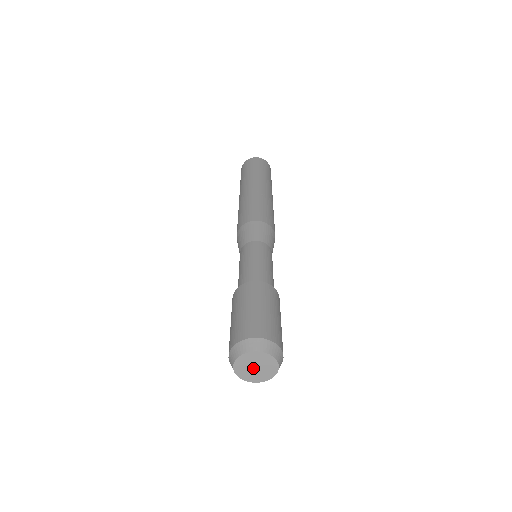
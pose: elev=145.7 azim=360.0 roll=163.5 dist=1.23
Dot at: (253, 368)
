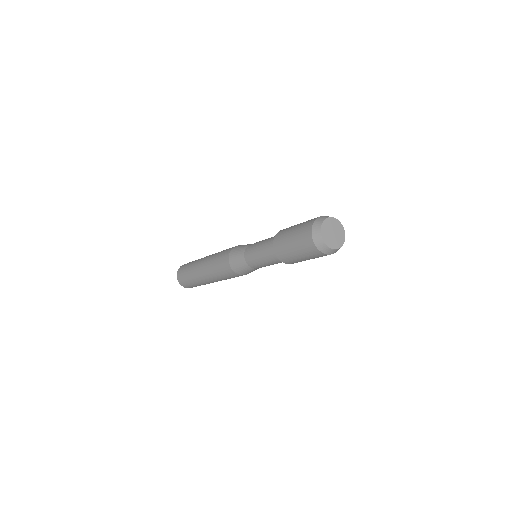
Dot at: (333, 235)
